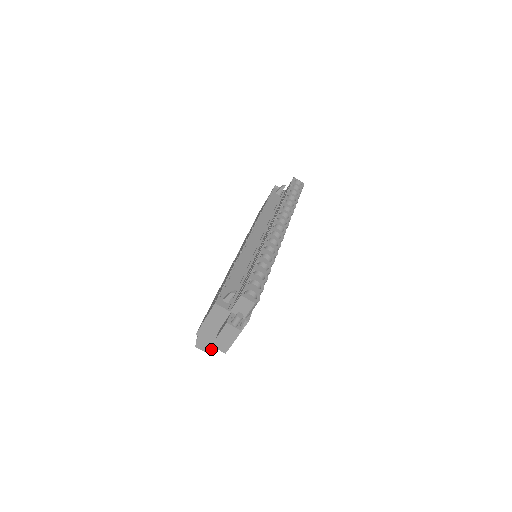
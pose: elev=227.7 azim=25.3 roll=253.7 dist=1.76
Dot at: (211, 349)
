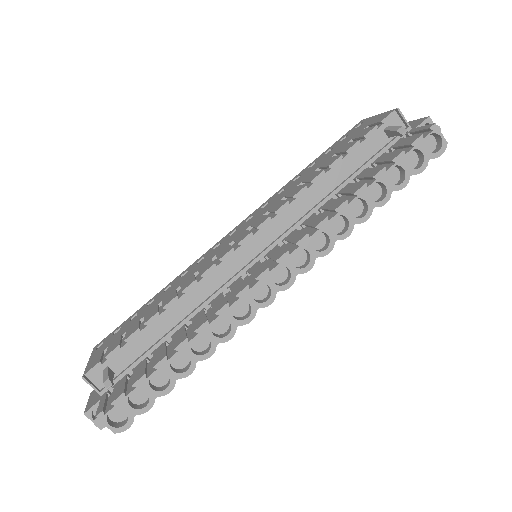
Dot at: occluded
